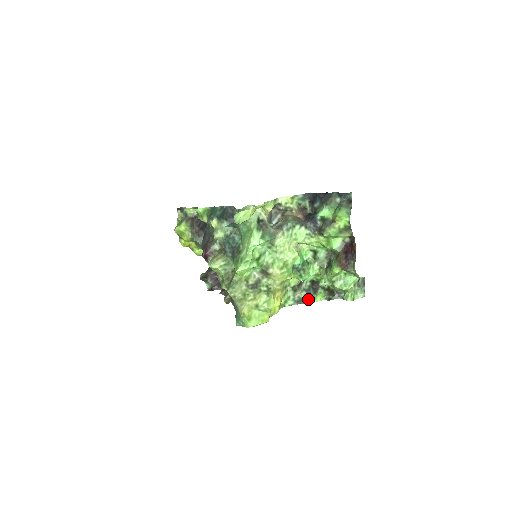
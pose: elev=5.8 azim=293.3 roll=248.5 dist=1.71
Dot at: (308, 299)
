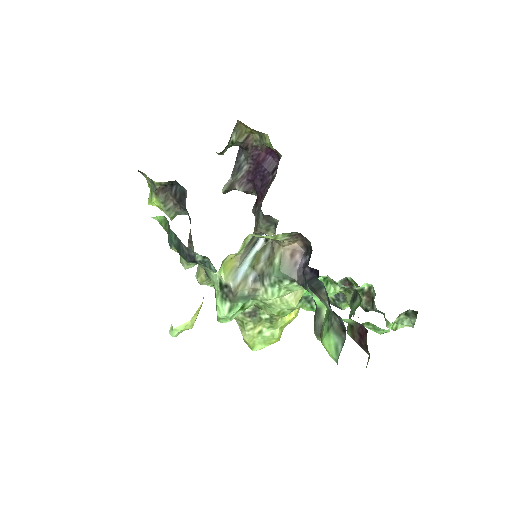
Dot at: (336, 305)
